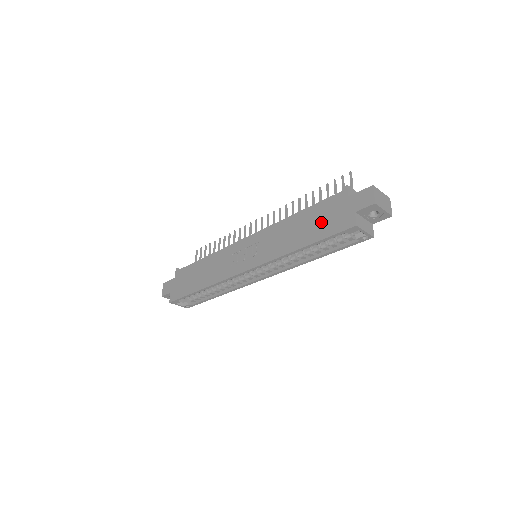
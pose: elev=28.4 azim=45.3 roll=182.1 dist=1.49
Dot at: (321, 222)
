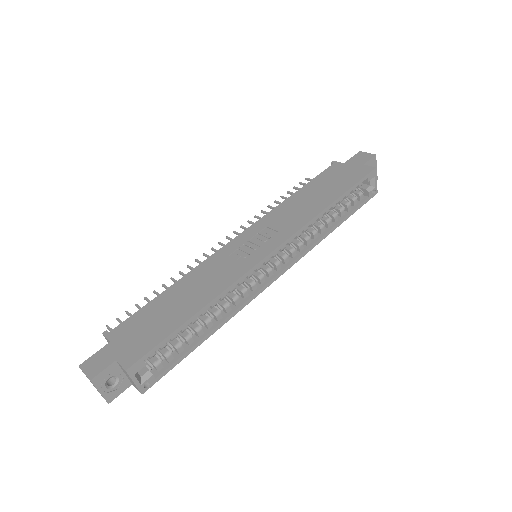
Dot at: (335, 182)
